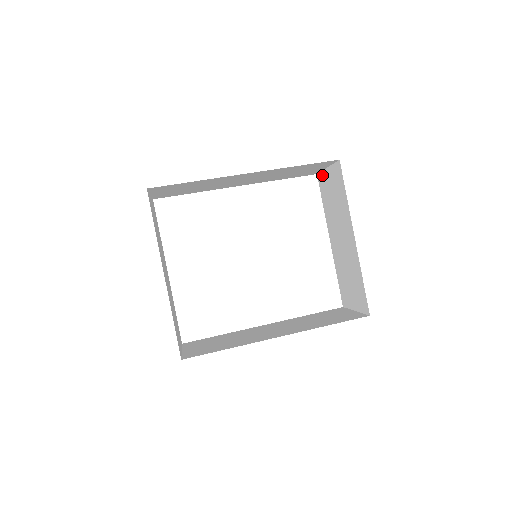
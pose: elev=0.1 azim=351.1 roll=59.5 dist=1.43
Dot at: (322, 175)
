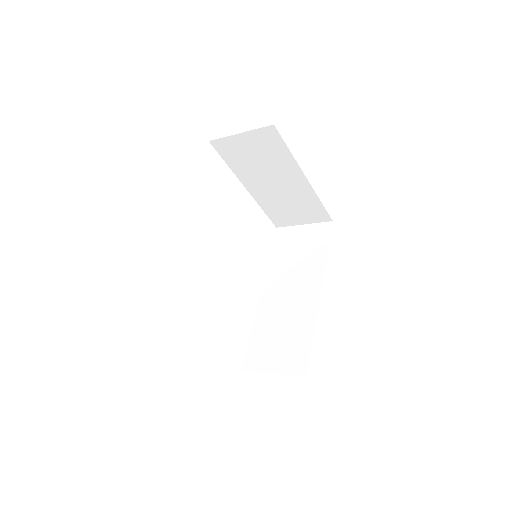
Dot at: (225, 141)
